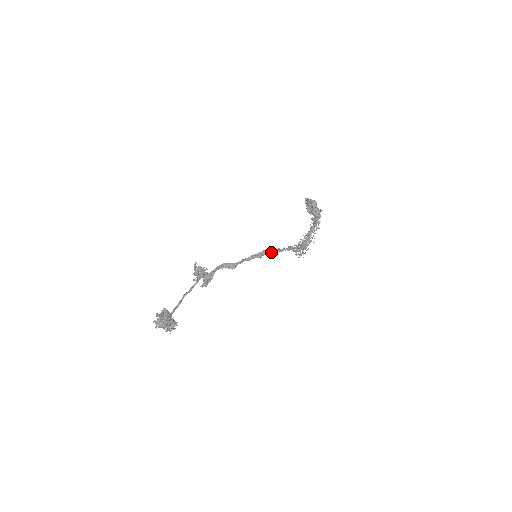
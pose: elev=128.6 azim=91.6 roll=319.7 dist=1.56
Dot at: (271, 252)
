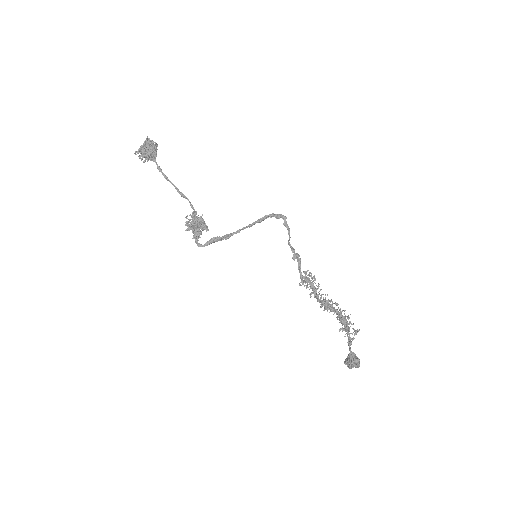
Dot at: (274, 214)
